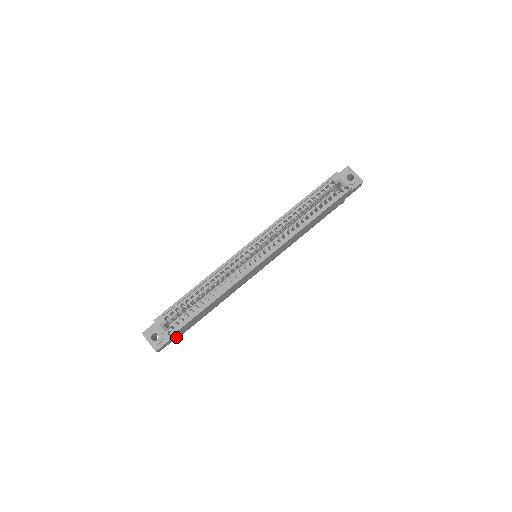
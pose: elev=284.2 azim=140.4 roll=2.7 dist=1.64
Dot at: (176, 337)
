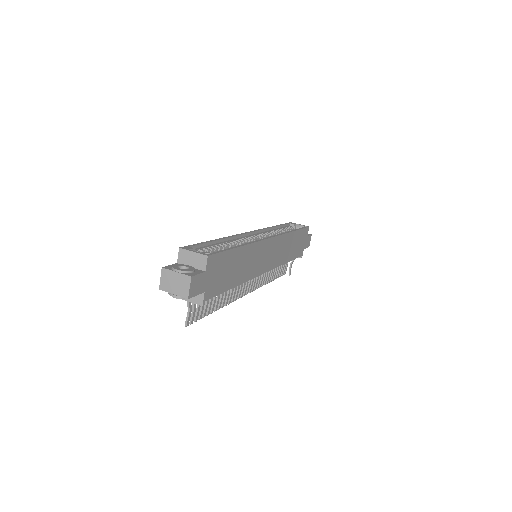
Dot at: (205, 288)
